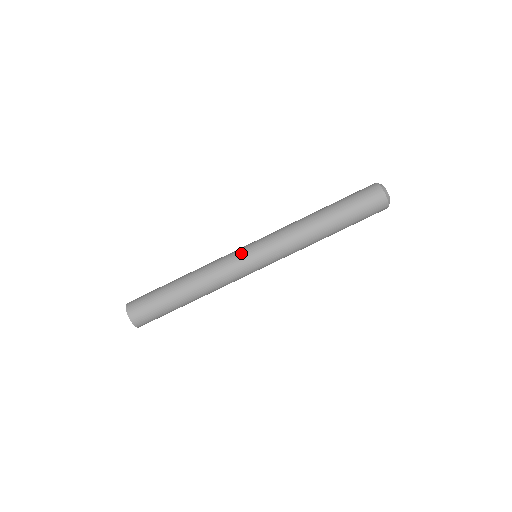
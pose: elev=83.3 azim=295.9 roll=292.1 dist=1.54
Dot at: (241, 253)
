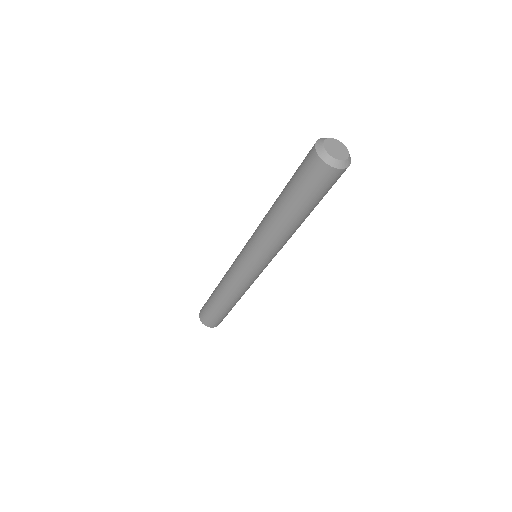
Dot at: (237, 261)
